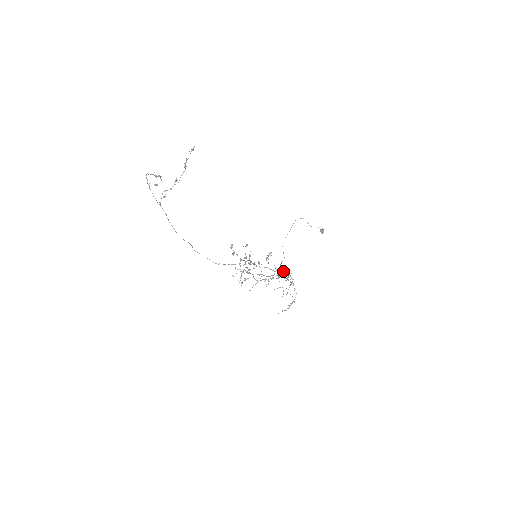
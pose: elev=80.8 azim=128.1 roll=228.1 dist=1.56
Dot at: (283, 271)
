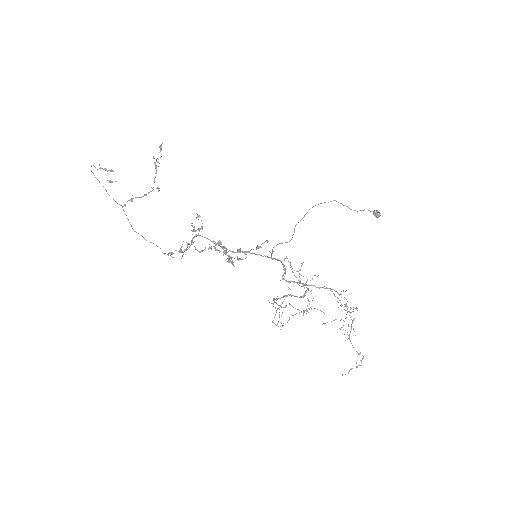
Dot at: (271, 253)
